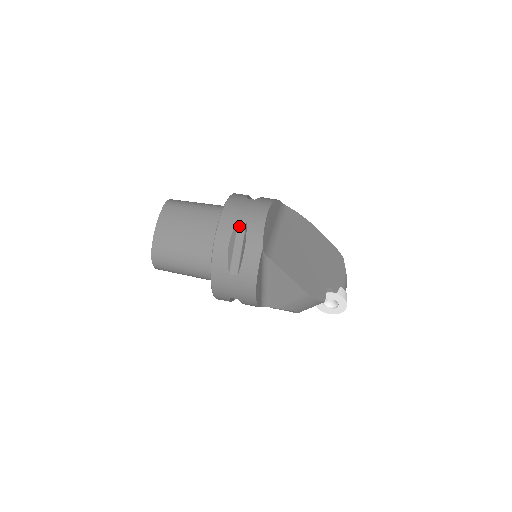
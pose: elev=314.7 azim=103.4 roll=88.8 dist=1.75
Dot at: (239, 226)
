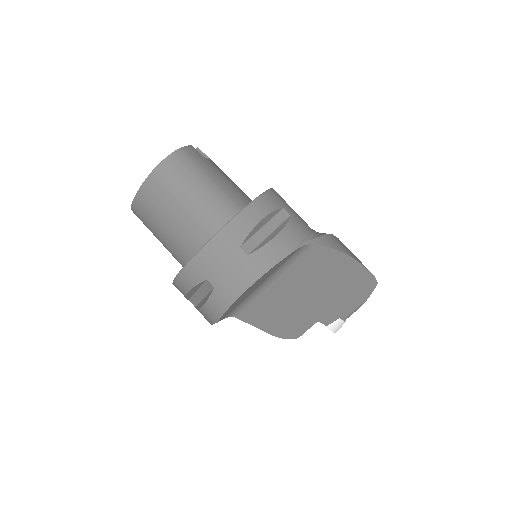
Dot at: (206, 284)
